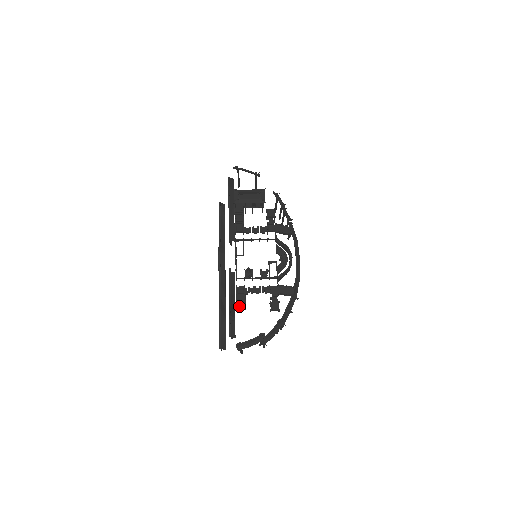
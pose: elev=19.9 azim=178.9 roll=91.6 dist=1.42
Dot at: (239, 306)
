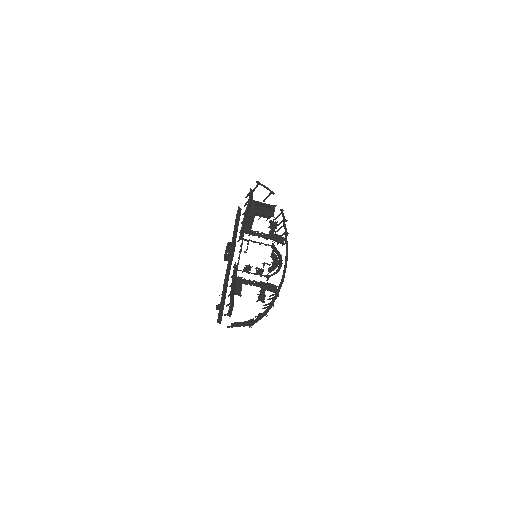
Dot at: (236, 293)
